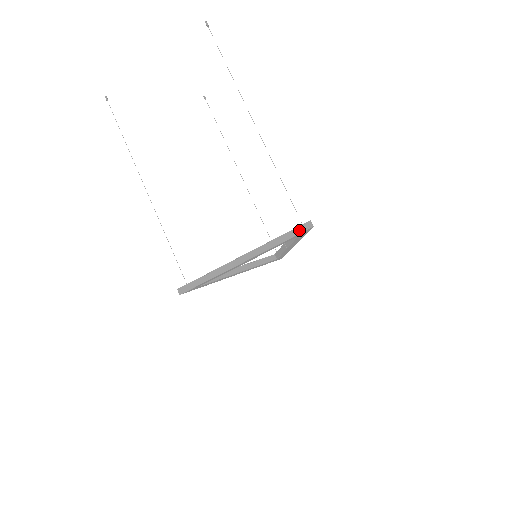
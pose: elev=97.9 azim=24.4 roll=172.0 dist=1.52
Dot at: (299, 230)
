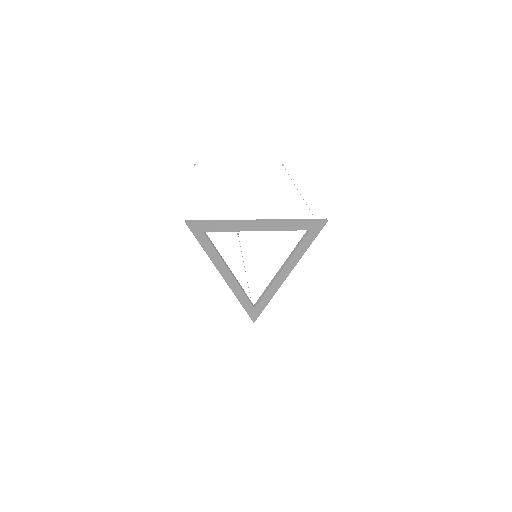
Dot at: (315, 220)
